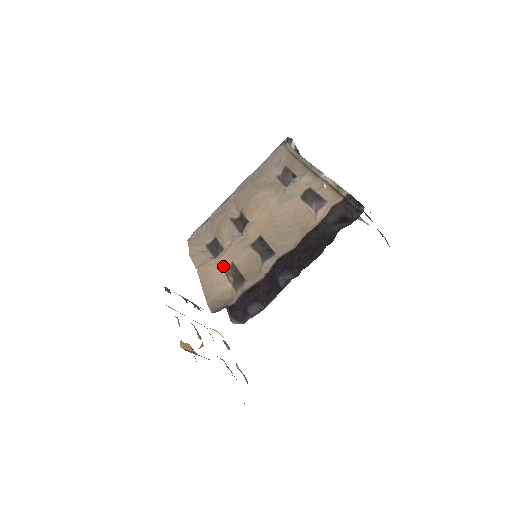
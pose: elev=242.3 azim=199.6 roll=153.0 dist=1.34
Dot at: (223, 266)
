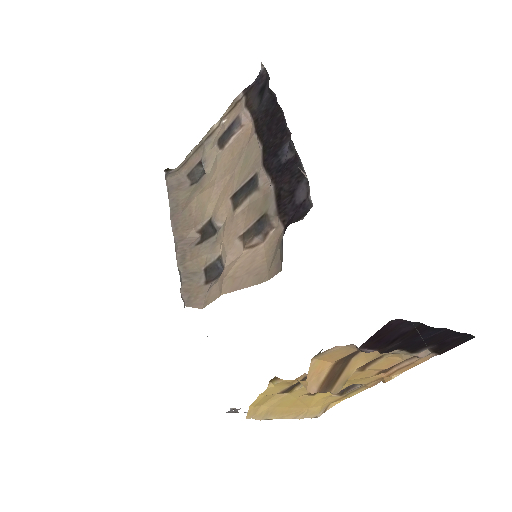
Dot at: (237, 252)
